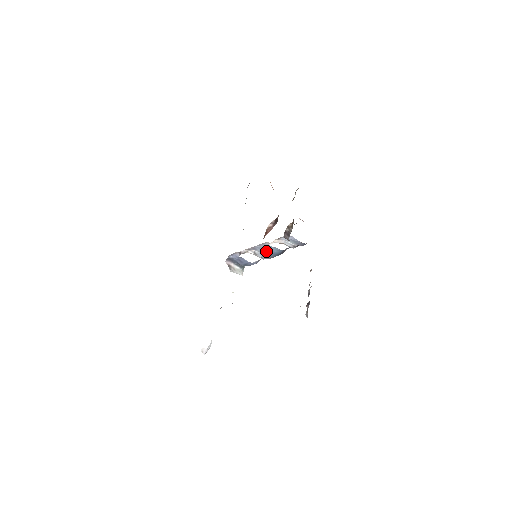
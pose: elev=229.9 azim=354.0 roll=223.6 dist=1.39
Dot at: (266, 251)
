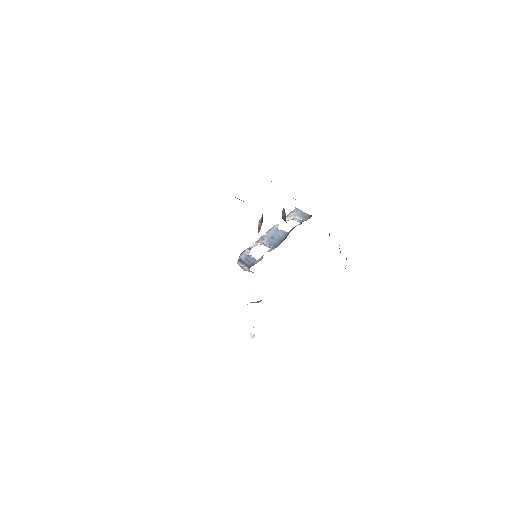
Dot at: (272, 239)
